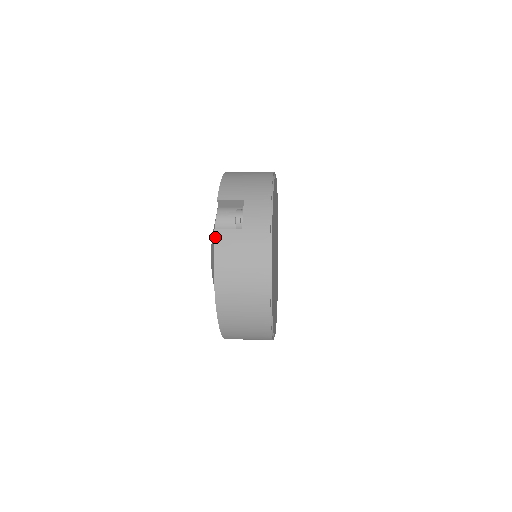
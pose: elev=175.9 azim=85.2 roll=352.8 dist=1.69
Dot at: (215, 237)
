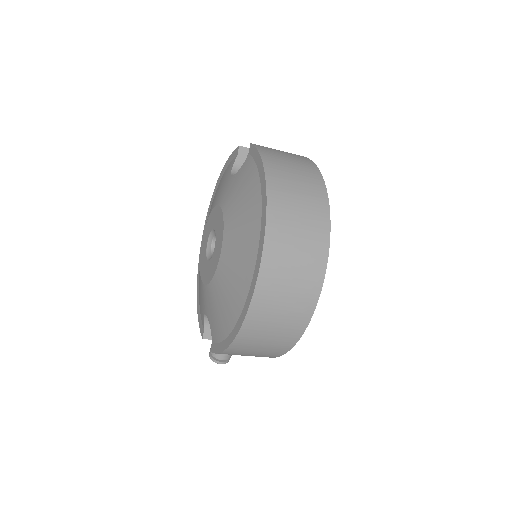
Dot at: (254, 145)
